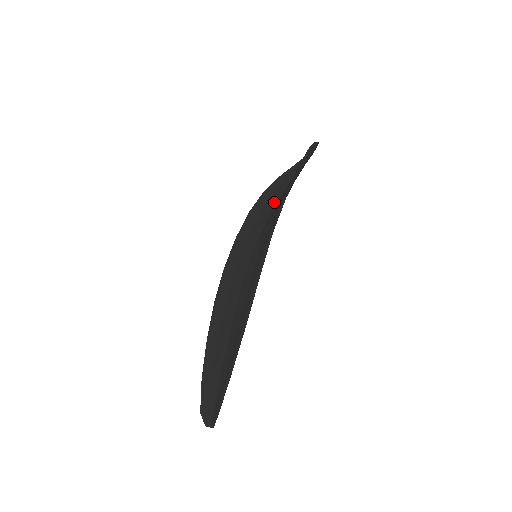
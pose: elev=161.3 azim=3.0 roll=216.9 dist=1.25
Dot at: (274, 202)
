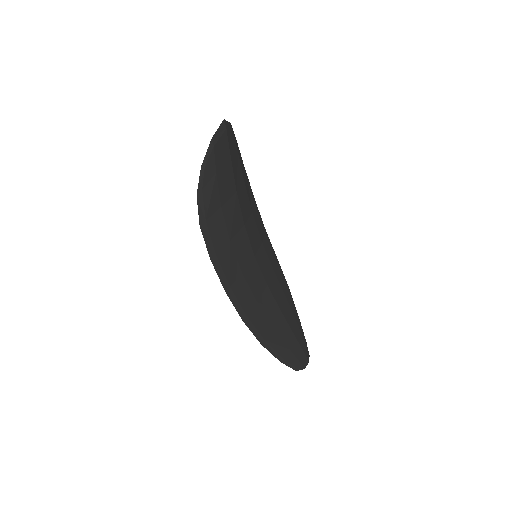
Dot at: occluded
